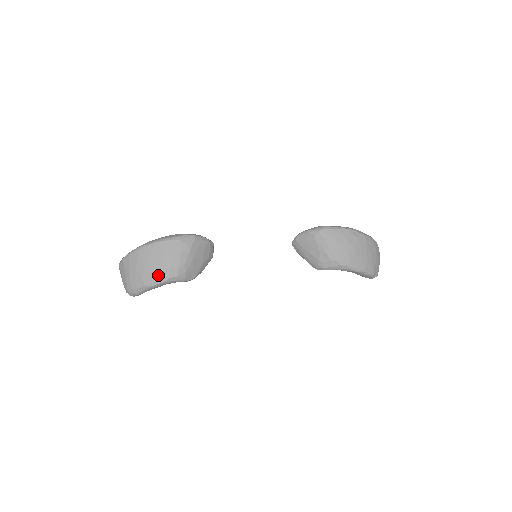
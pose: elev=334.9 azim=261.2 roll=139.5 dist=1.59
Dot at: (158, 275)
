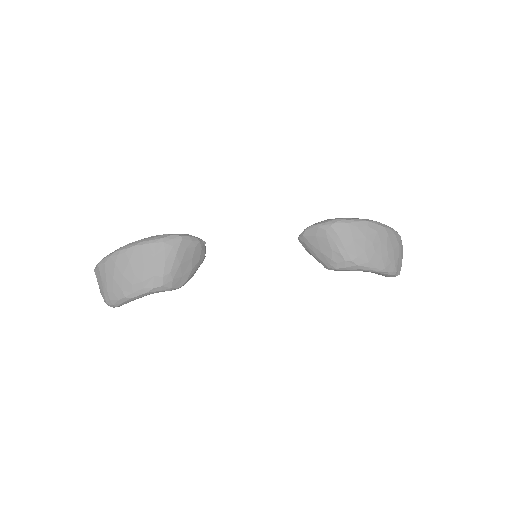
Dot at: (139, 285)
